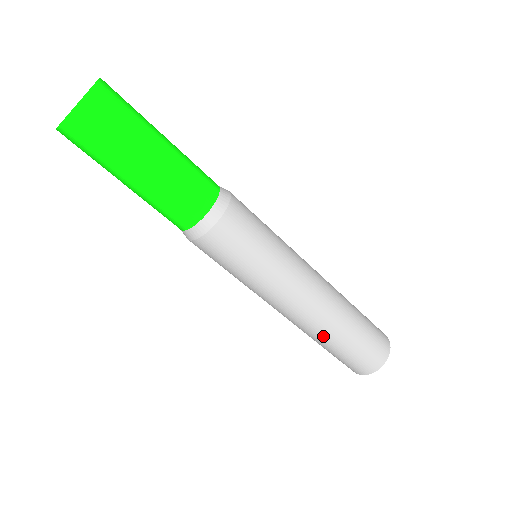
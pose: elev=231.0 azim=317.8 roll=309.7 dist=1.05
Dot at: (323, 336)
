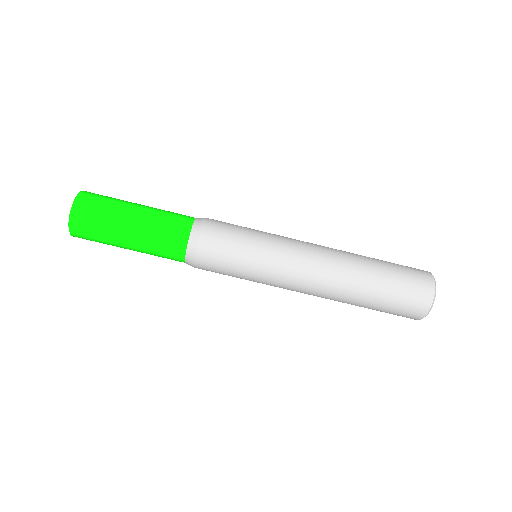
Dot at: (357, 277)
